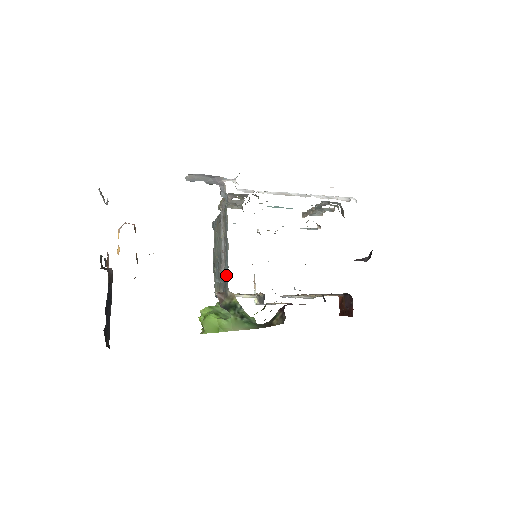
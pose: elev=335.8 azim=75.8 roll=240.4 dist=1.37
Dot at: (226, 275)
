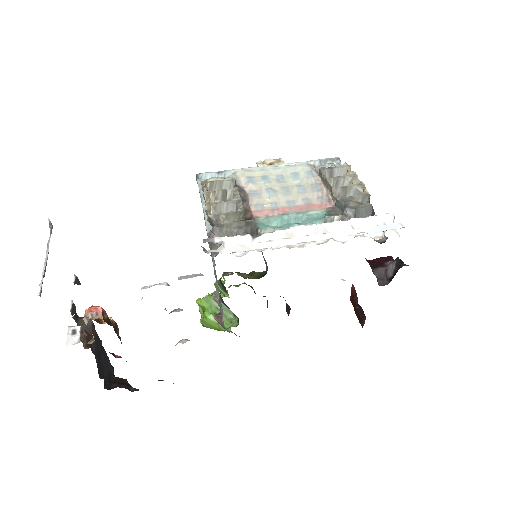
Dot at: occluded
